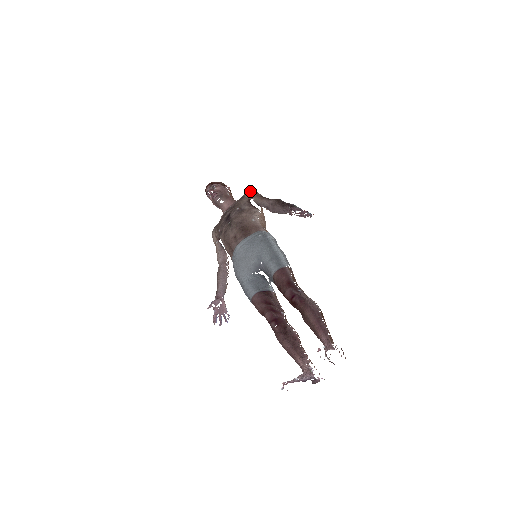
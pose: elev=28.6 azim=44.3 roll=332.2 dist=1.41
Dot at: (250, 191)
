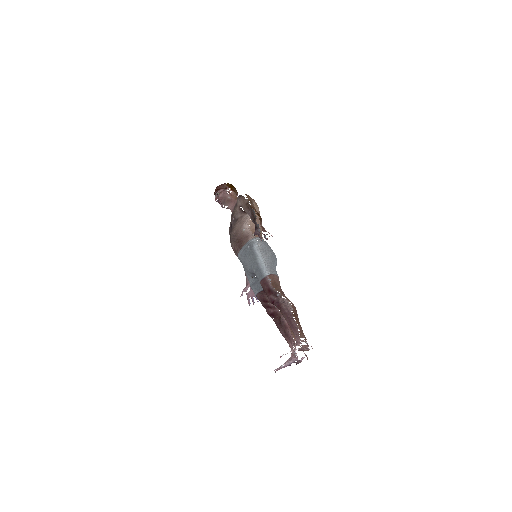
Dot at: (239, 198)
